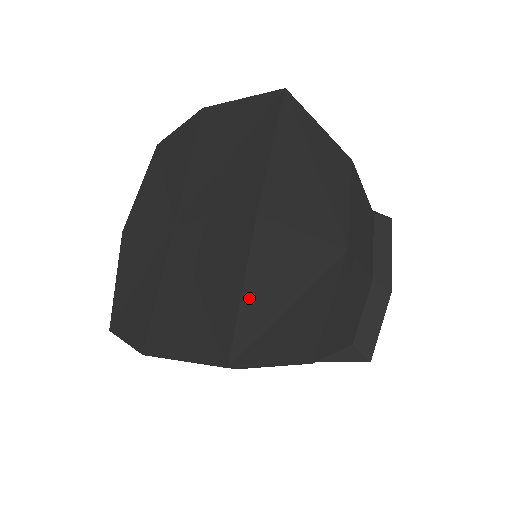
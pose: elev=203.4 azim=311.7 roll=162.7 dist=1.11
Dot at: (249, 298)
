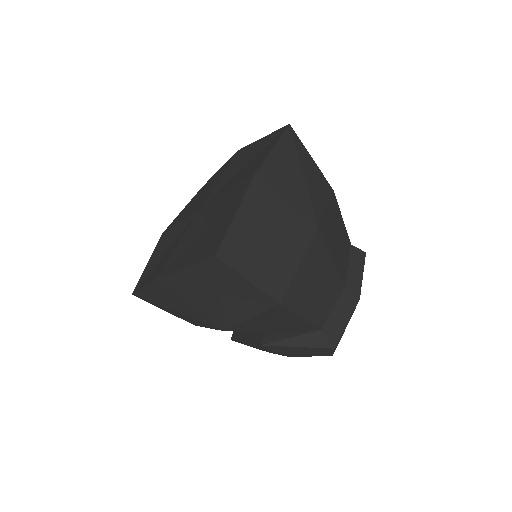
Dot at: (240, 219)
